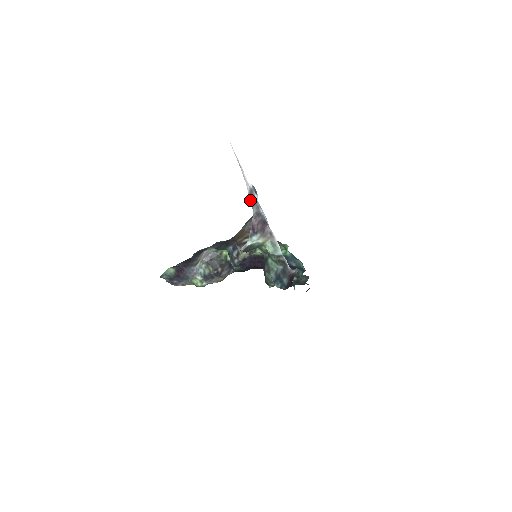
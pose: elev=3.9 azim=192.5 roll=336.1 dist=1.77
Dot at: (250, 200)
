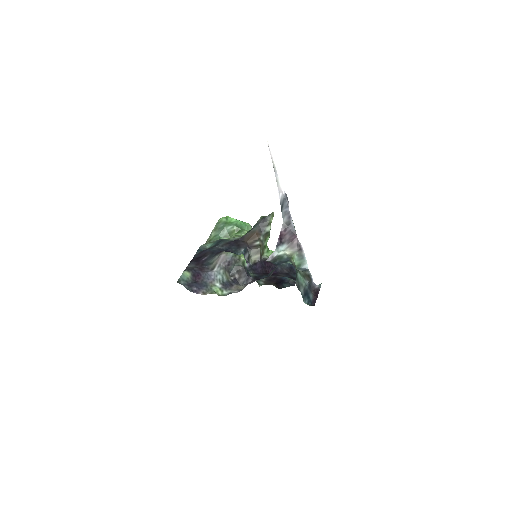
Dot at: (281, 208)
